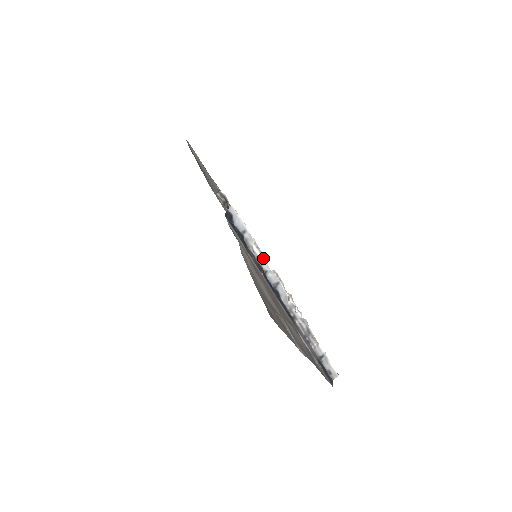
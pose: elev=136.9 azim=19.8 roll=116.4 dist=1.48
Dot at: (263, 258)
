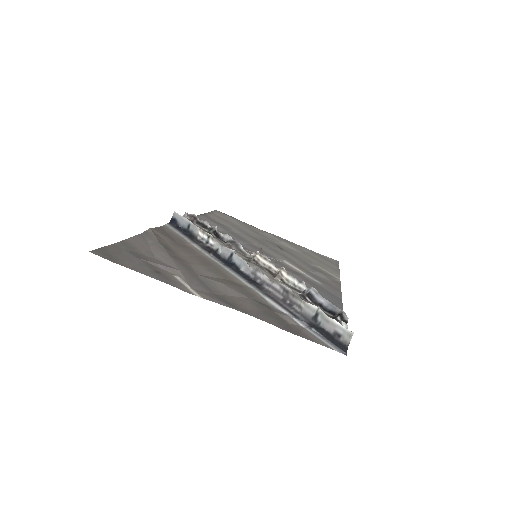
Dot at: (211, 239)
